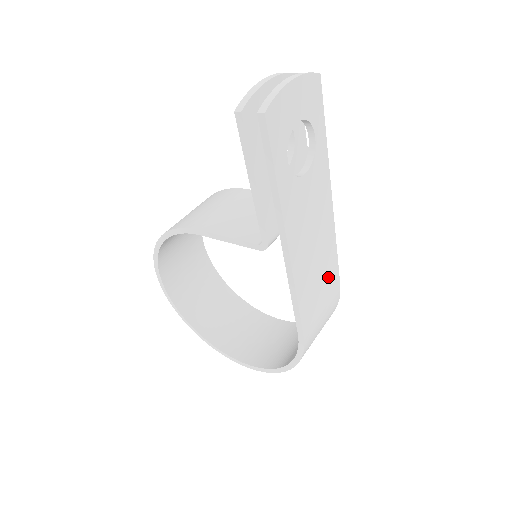
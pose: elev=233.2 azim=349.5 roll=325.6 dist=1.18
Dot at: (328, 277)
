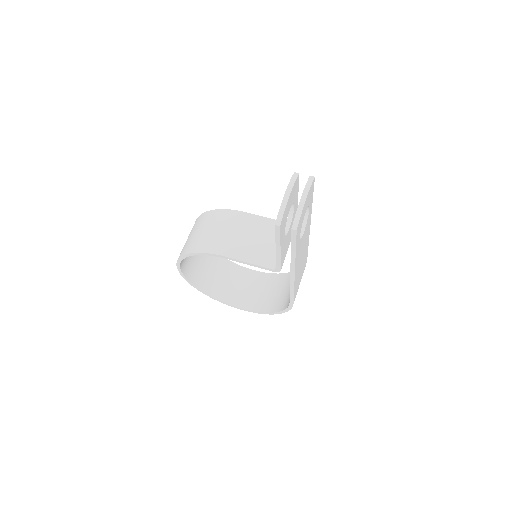
Dot at: (304, 264)
